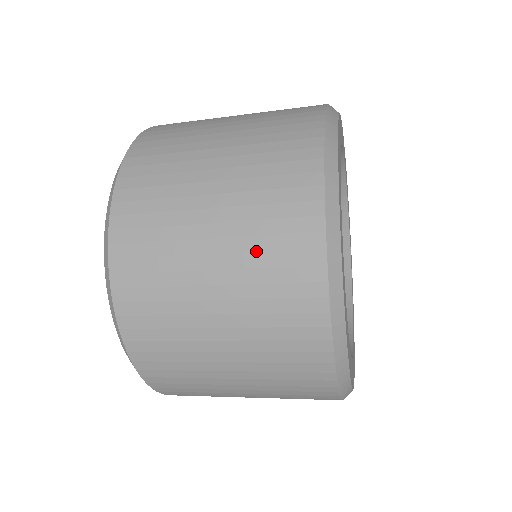
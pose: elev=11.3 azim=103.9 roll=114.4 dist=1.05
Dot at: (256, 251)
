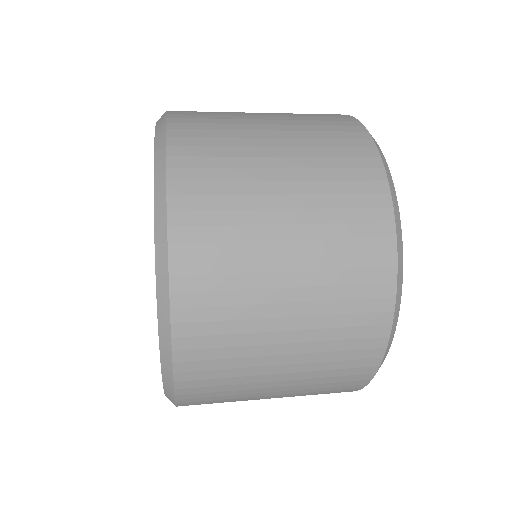
Dot at: (332, 223)
